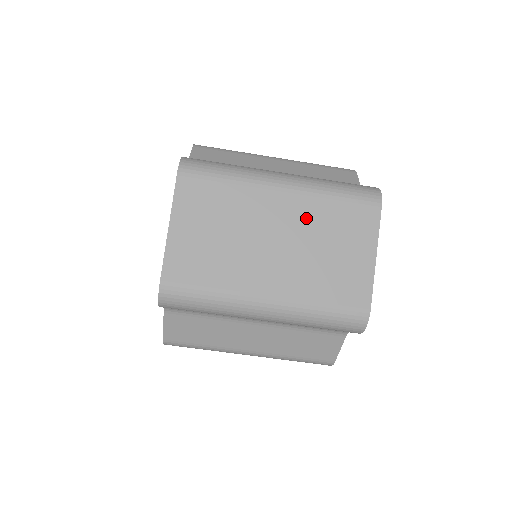
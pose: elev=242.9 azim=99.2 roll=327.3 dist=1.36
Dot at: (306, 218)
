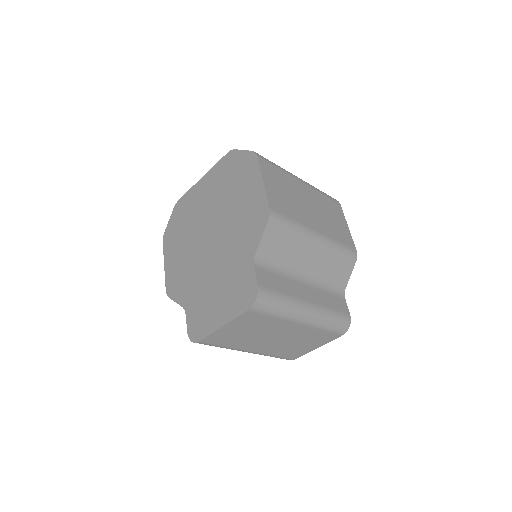
Dot at: (301, 334)
